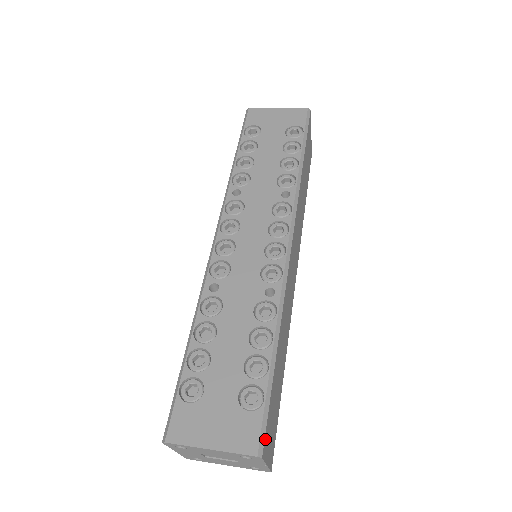
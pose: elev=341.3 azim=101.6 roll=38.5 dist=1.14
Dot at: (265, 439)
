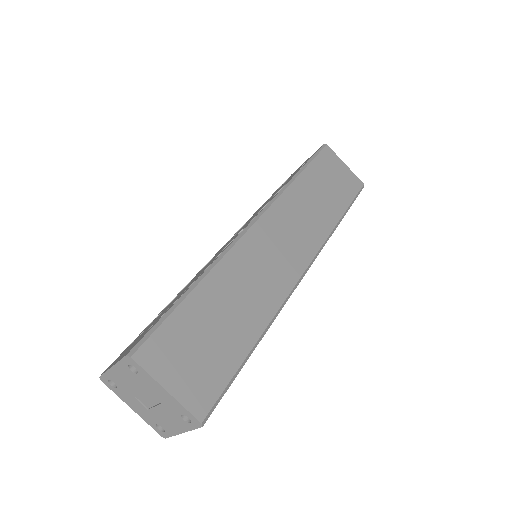
Dot at: (148, 348)
